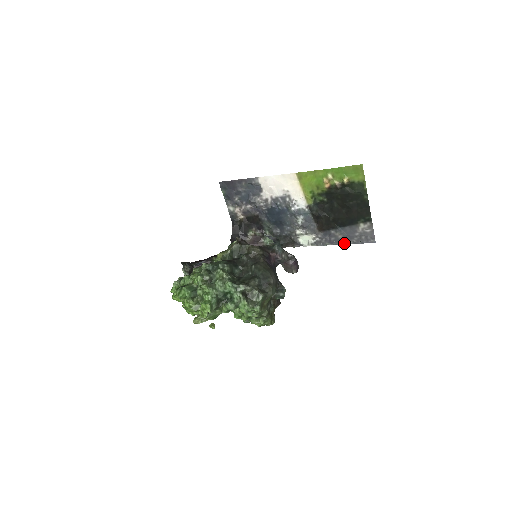
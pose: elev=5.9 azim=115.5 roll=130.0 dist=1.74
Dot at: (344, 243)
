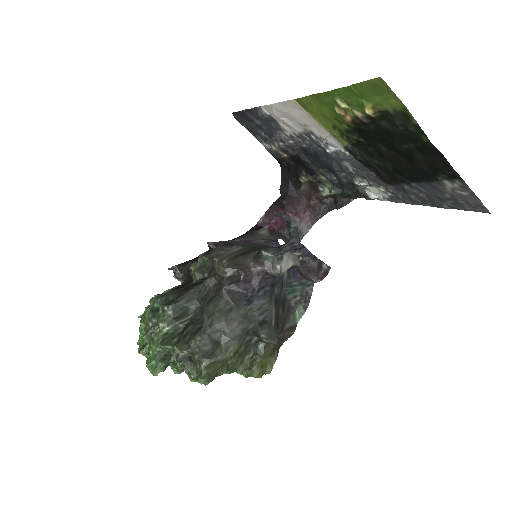
Dot at: (434, 205)
